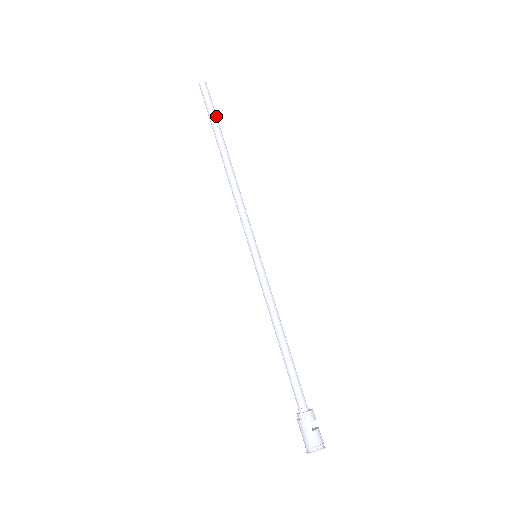
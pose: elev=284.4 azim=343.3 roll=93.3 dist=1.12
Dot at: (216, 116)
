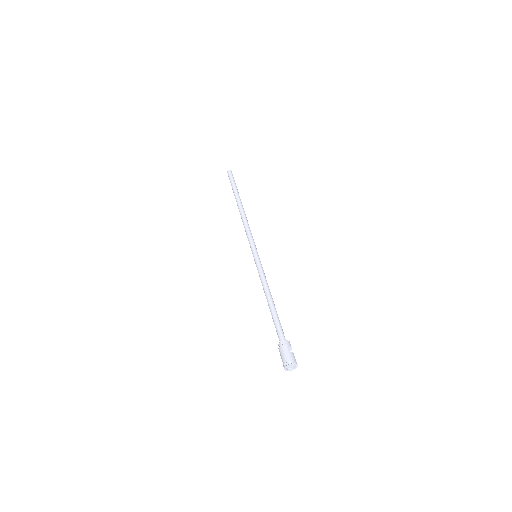
Dot at: (236, 187)
